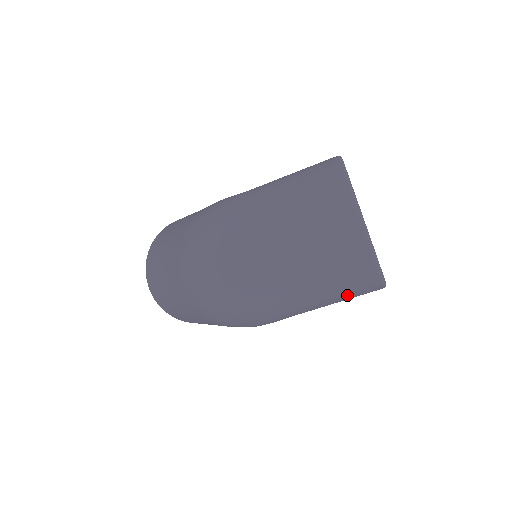
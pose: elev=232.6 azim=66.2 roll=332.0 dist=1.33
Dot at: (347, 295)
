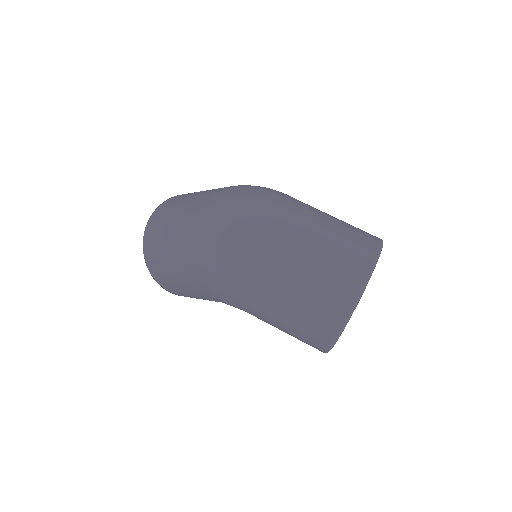
Dot at: (308, 314)
